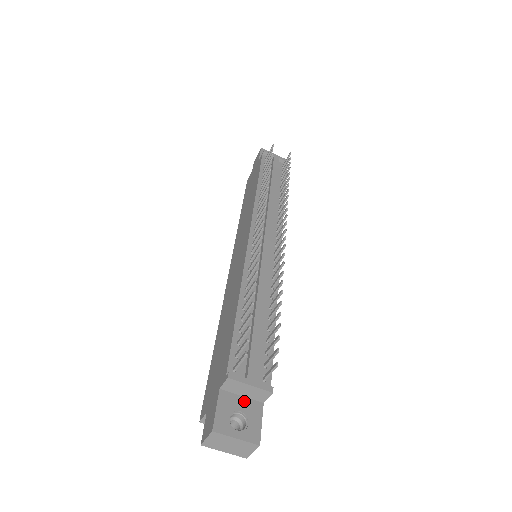
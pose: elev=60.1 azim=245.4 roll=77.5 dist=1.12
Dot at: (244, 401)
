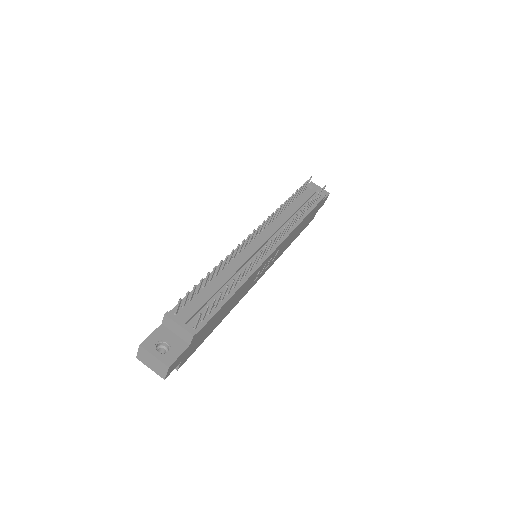
Dot at: (175, 338)
